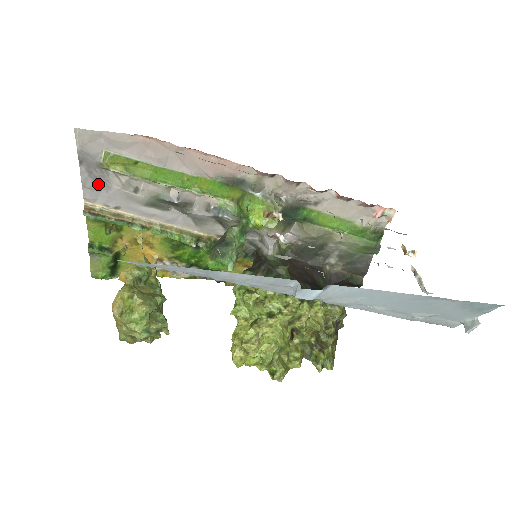
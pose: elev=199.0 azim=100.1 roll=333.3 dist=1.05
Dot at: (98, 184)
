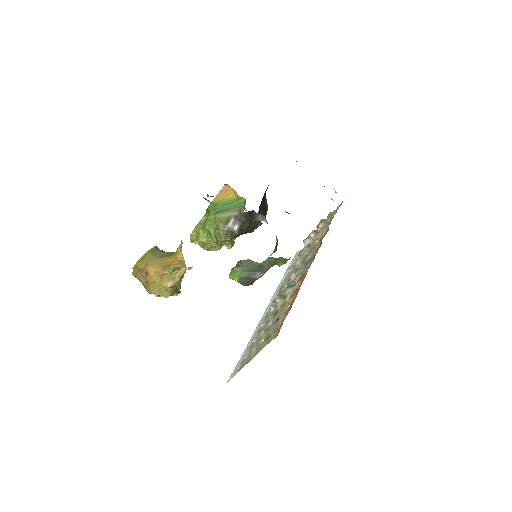
Dot at: occluded
